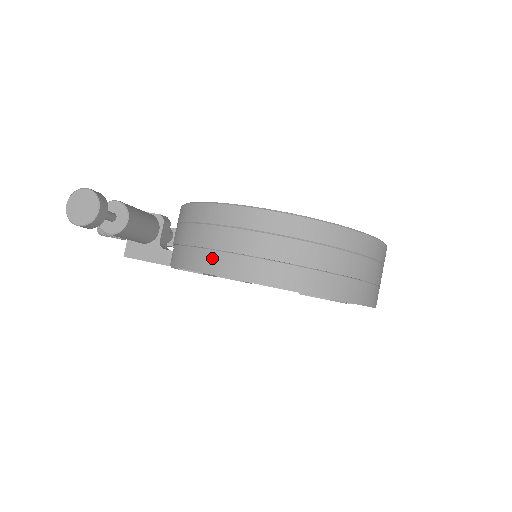
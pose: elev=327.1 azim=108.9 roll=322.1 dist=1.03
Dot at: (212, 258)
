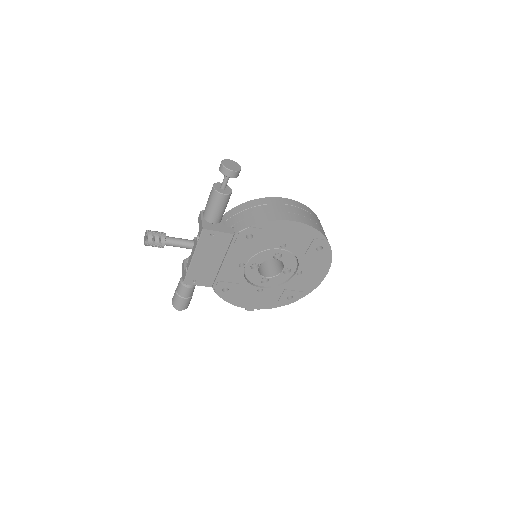
Dot at: (276, 215)
